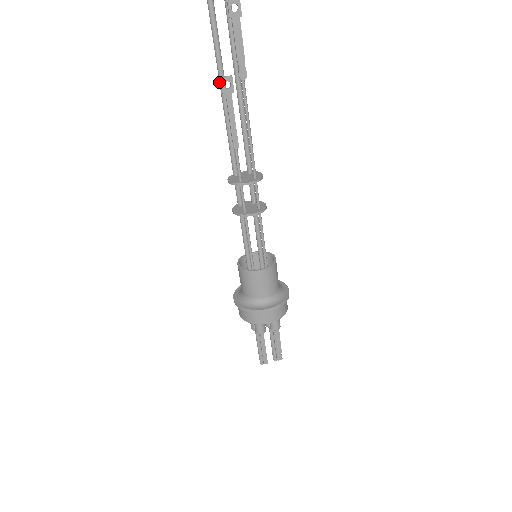
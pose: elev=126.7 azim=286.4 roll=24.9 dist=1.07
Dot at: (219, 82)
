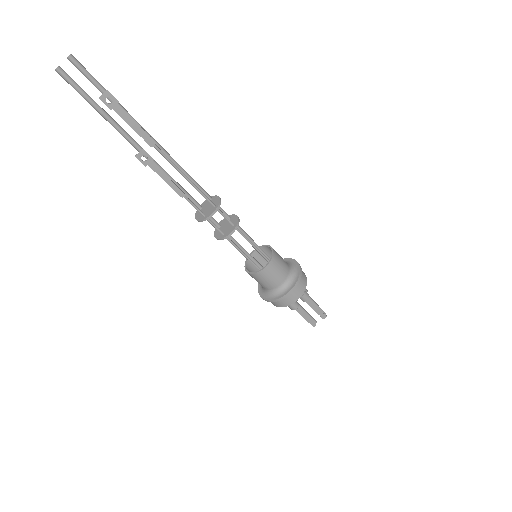
Dot at: occluded
